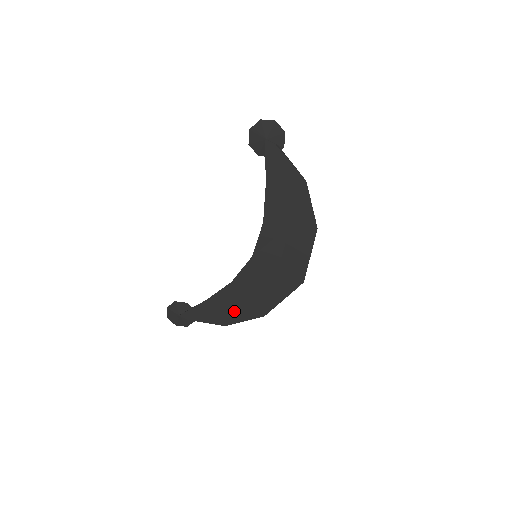
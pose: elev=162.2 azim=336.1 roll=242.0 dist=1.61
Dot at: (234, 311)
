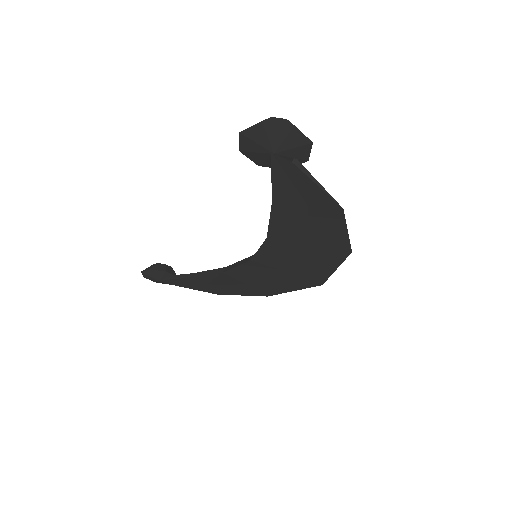
Dot at: (228, 288)
